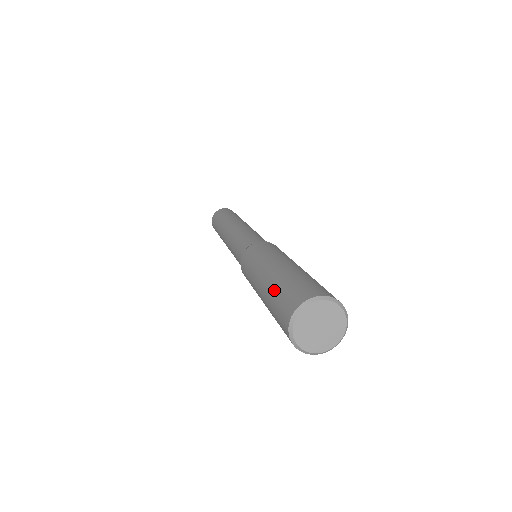
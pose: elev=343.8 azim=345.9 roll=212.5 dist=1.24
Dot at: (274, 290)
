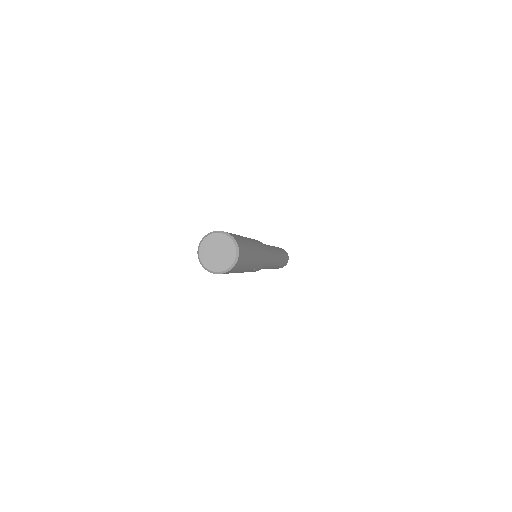
Dot at: occluded
